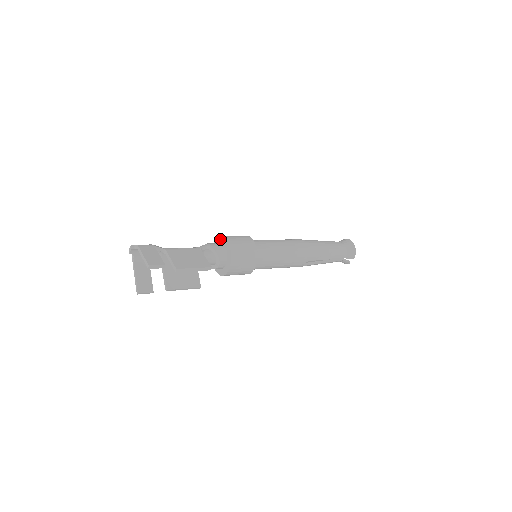
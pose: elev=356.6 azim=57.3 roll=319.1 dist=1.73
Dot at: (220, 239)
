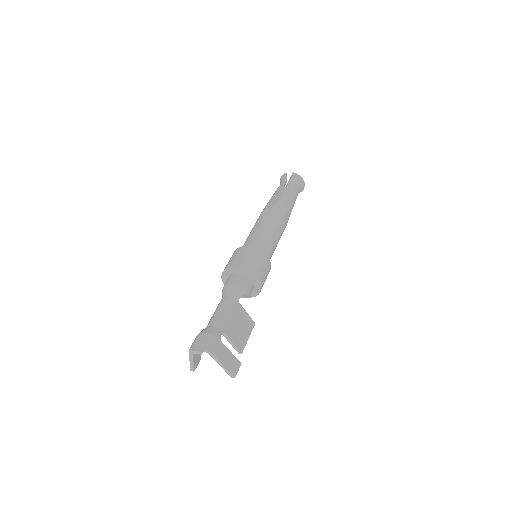
Dot at: (246, 273)
